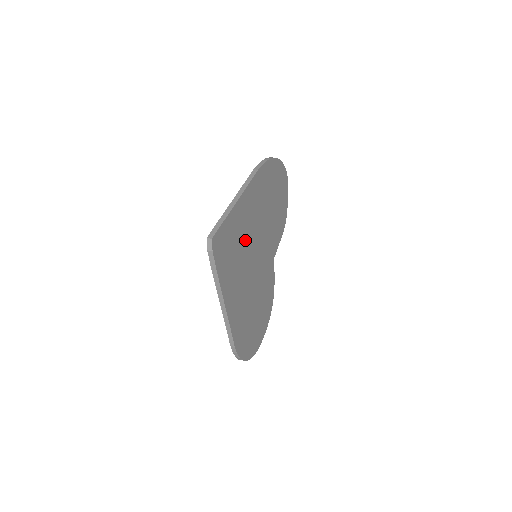
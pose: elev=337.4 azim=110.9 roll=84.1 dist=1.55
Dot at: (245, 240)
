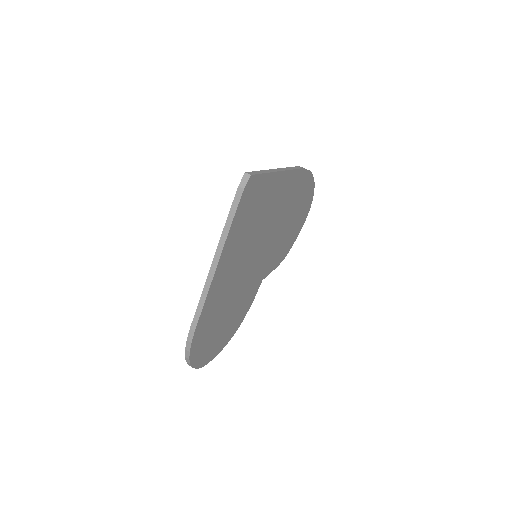
Dot at: (262, 222)
